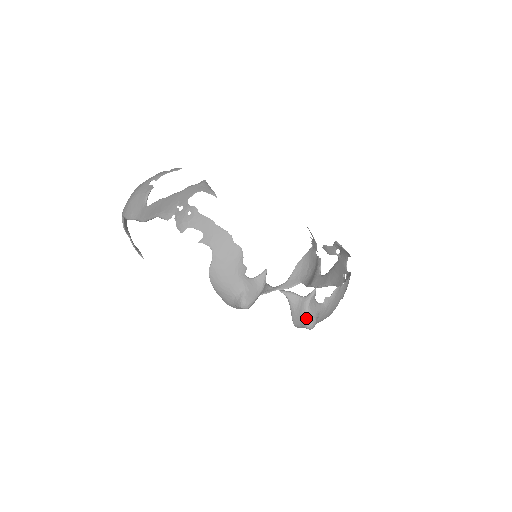
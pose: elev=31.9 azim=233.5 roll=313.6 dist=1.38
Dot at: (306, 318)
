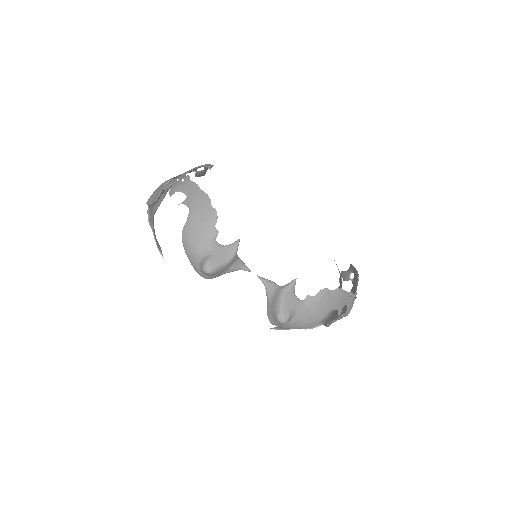
Dot at: (278, 308)
